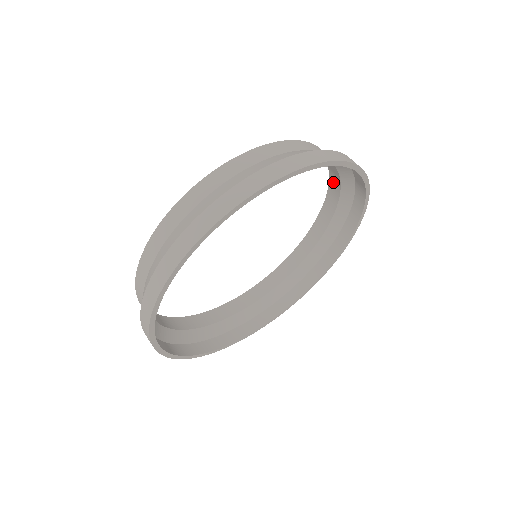
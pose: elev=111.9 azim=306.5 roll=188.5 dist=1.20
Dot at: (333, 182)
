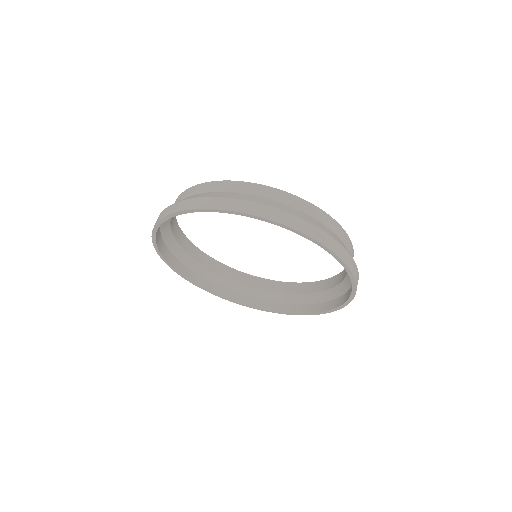
Dot at: occluded
